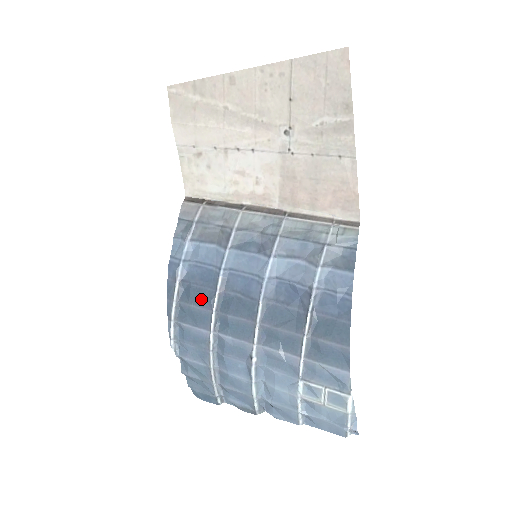
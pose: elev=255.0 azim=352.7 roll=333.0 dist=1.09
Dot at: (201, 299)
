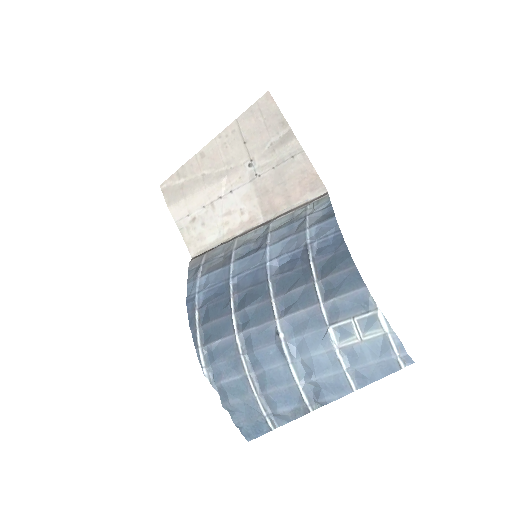
Dot at: (219, 311)
